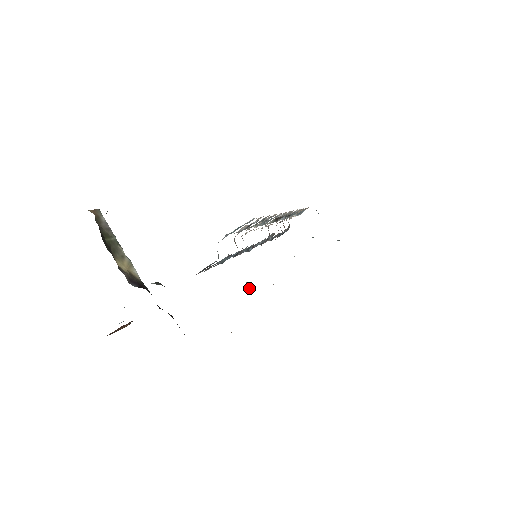
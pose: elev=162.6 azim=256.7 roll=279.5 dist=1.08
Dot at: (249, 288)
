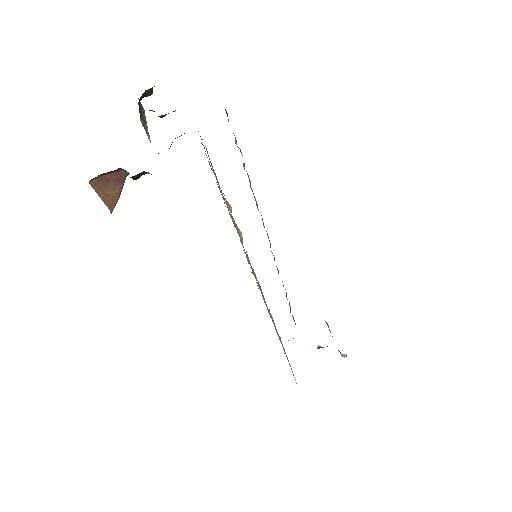
Dot at: occluded
